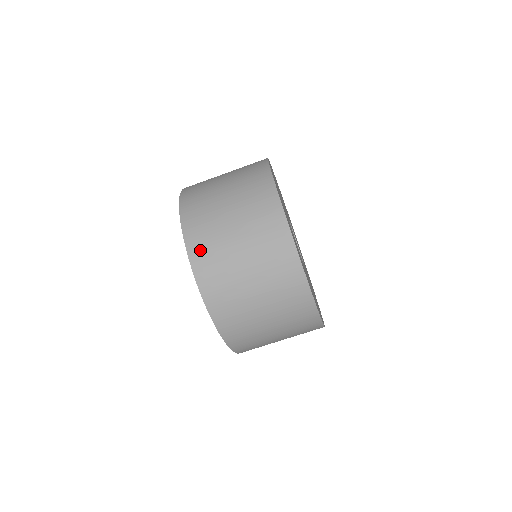
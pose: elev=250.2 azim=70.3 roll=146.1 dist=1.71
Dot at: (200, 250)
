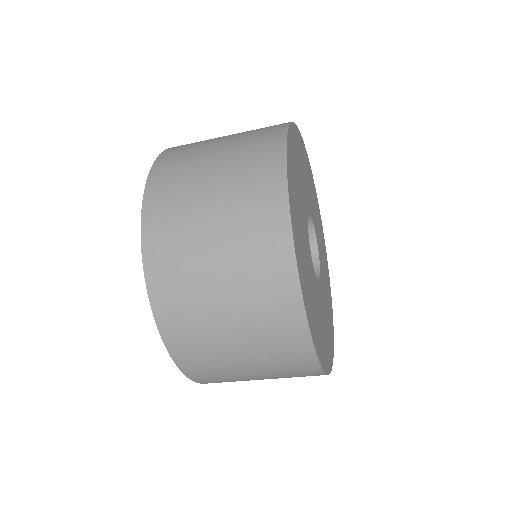
Dot at: (189, 357)
